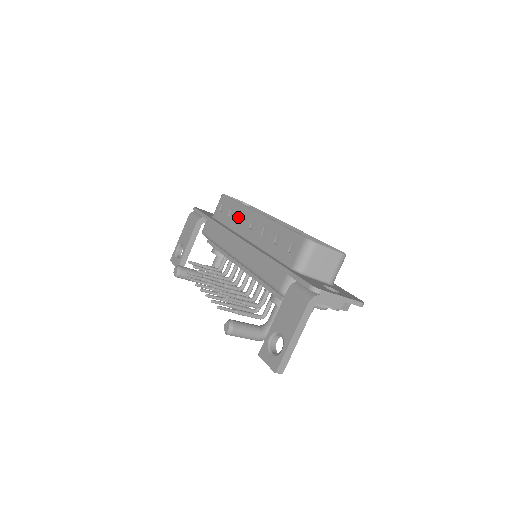
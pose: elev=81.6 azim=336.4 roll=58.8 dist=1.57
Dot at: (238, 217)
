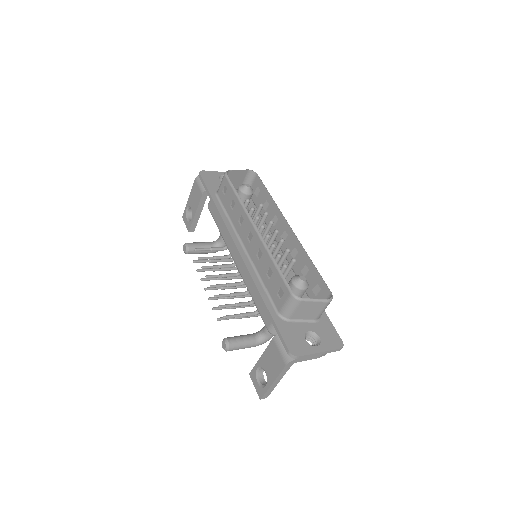
Dot at: (238, 216)
